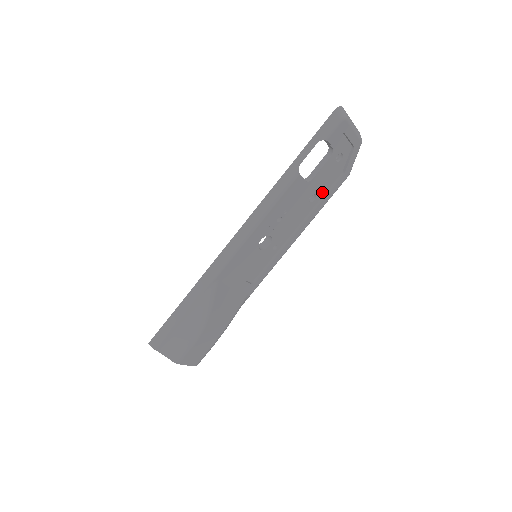
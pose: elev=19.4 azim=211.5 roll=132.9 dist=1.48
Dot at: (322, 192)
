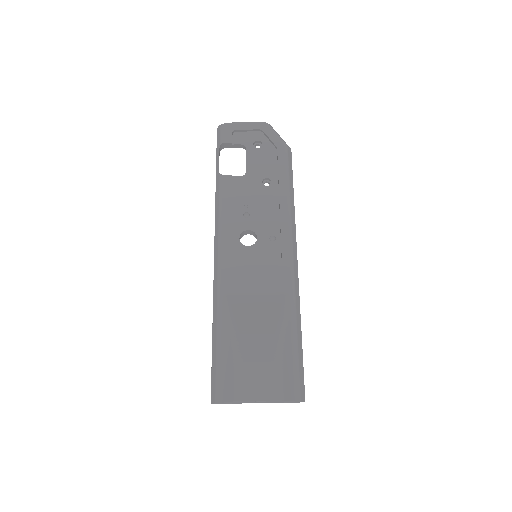
Dot at: (273, 173)
